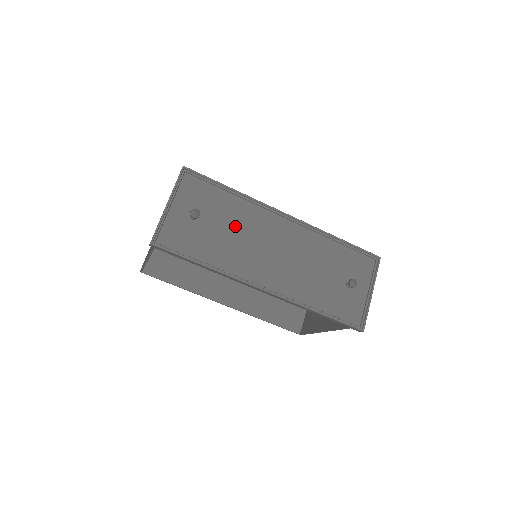
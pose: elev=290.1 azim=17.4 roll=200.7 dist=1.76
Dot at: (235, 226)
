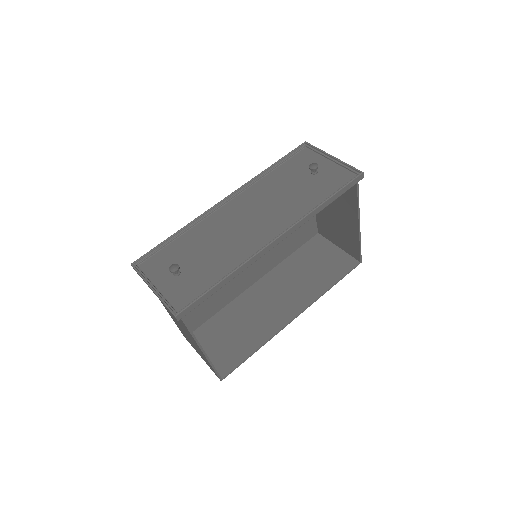
Dot at: (207, 243)
